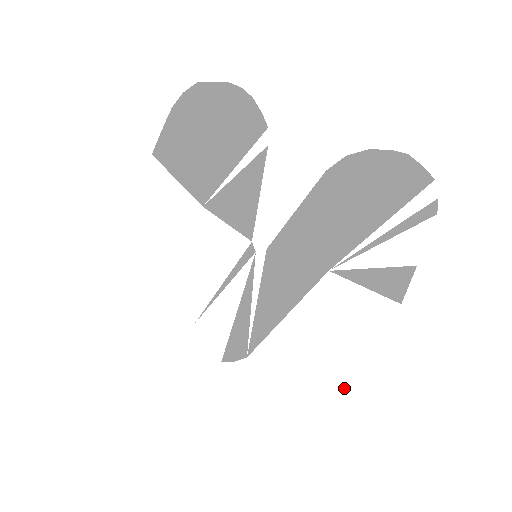
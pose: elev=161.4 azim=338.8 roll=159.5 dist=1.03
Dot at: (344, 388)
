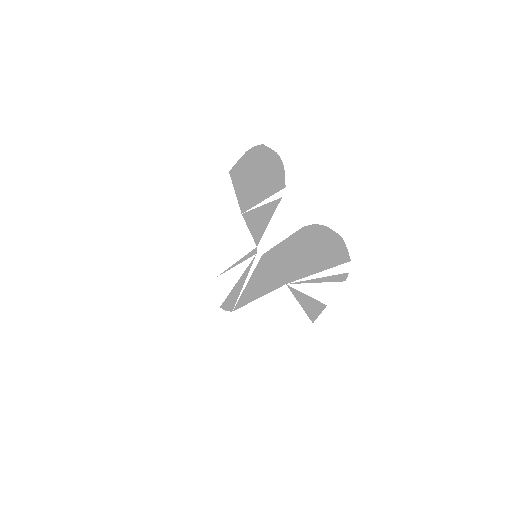
Dot at: (271, 357)
